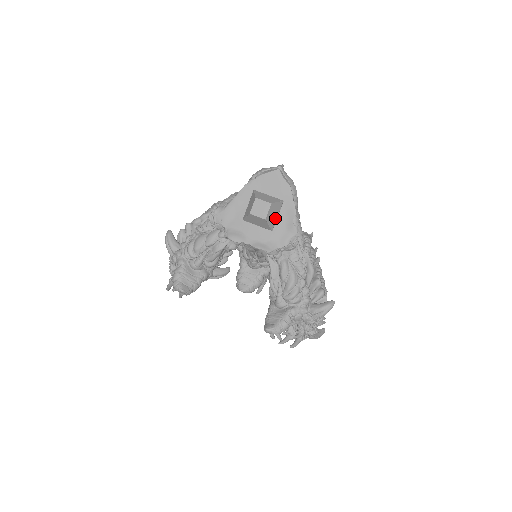
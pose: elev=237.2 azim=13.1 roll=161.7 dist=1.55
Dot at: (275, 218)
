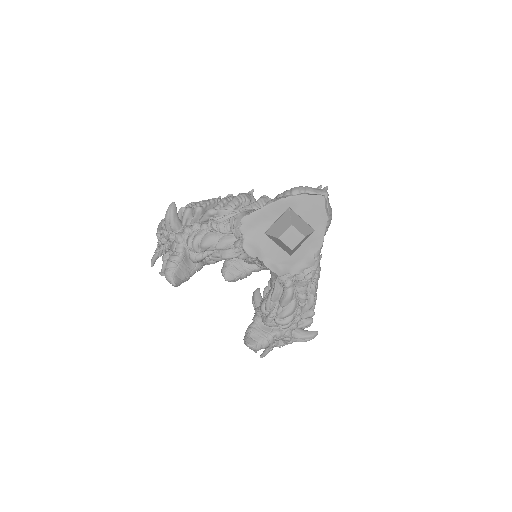
Dot at: (299, 245)
